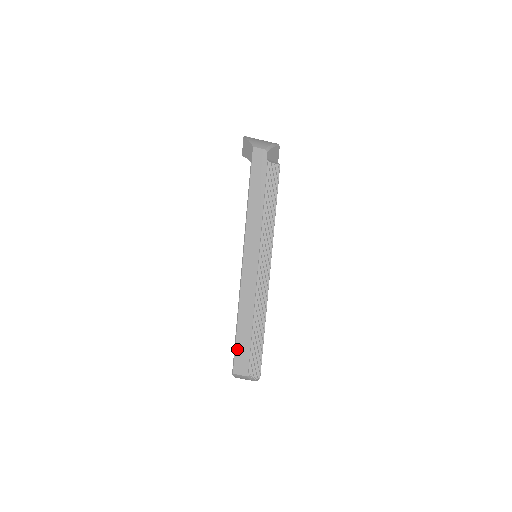
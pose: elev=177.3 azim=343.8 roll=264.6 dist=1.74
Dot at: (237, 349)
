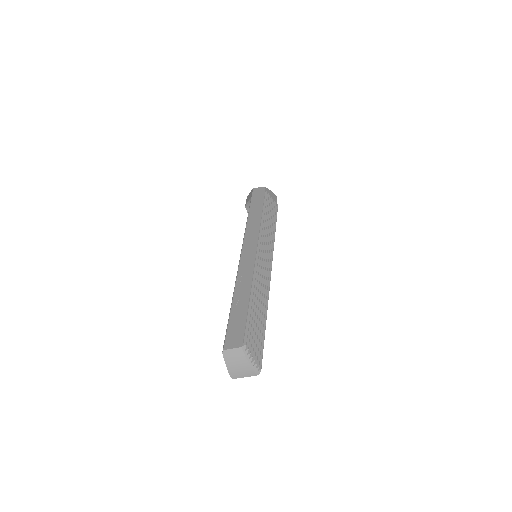
Dot at: (230, 323)
